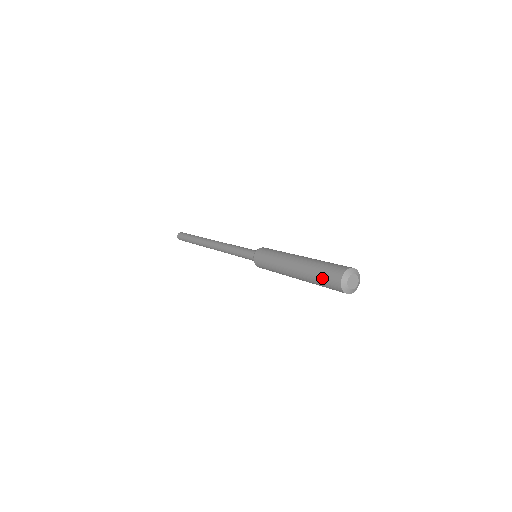
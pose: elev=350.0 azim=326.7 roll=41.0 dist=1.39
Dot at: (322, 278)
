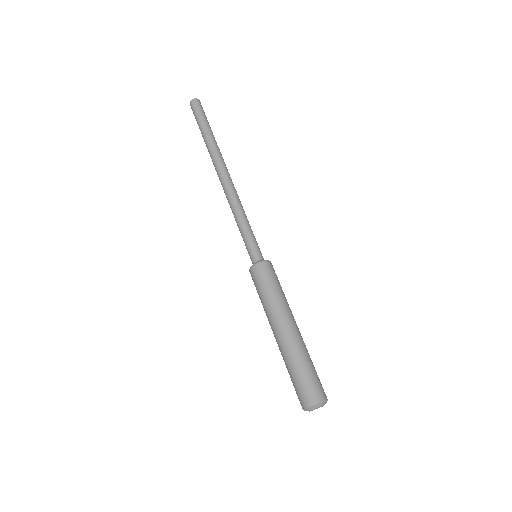
Dot at: (293, 383)
